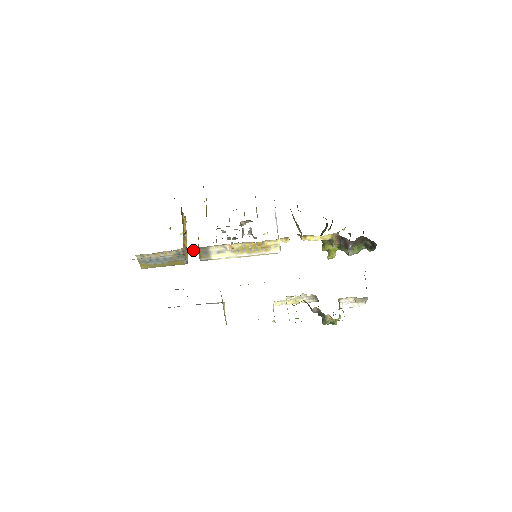
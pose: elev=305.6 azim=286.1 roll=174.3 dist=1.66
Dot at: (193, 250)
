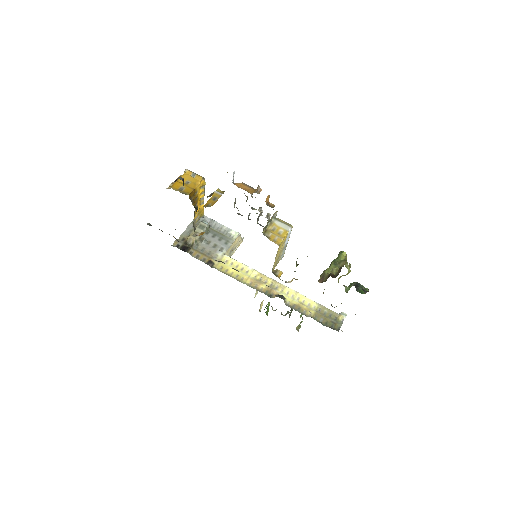
Dot at: (200, 234)
